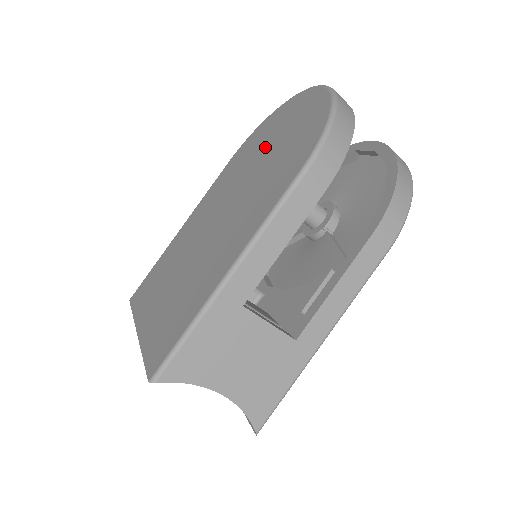
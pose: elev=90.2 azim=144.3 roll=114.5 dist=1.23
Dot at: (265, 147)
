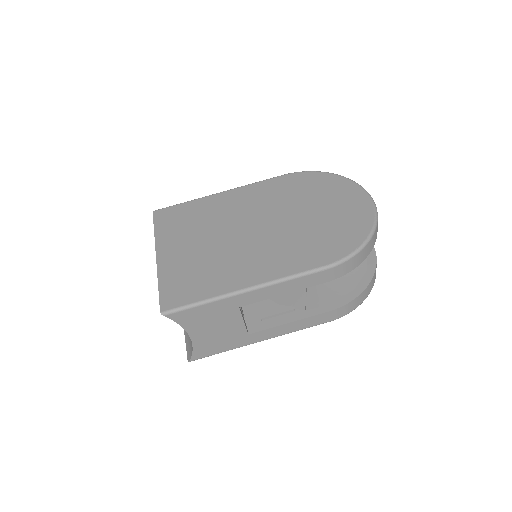
Dot at: (314, 205)
